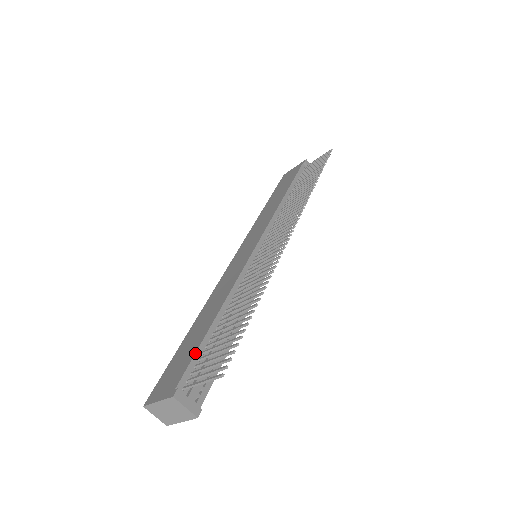
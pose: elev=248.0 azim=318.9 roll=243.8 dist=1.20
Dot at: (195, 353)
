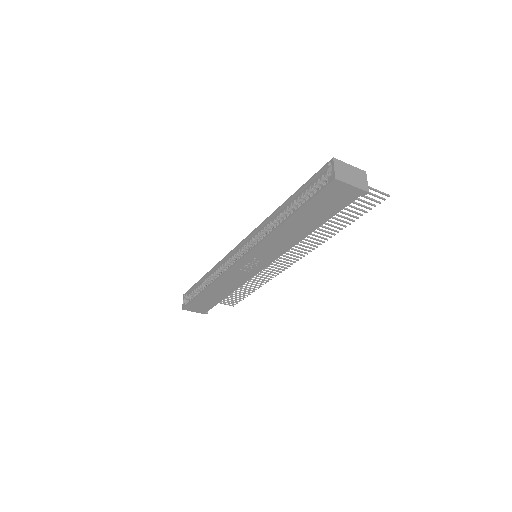
Dot at: occluded
